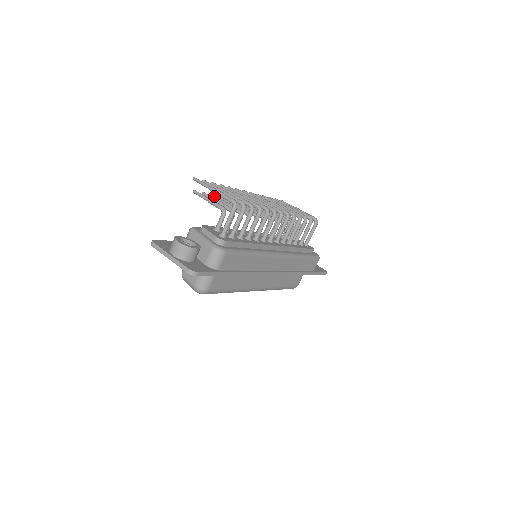
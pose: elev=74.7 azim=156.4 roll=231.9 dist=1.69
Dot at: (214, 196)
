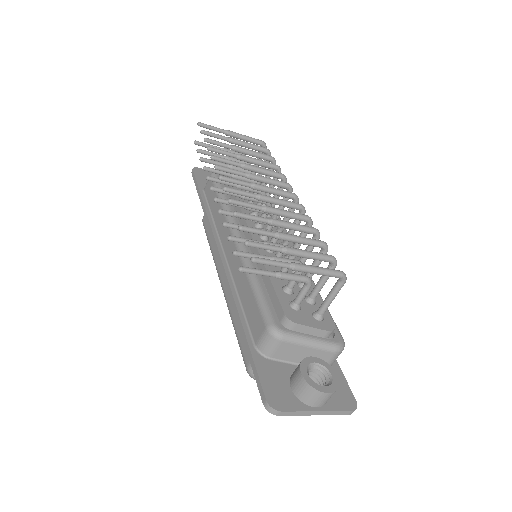
Dot at: (238, 240)
